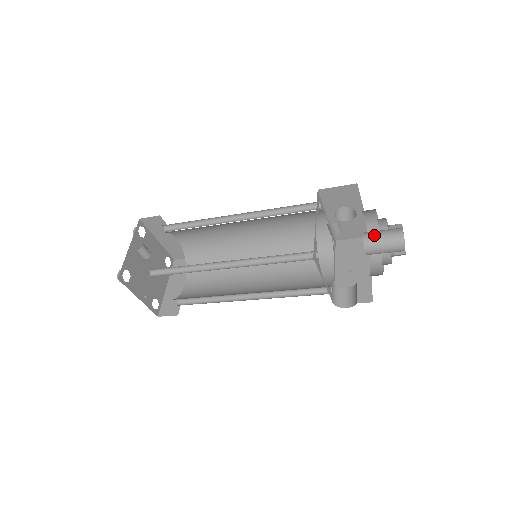
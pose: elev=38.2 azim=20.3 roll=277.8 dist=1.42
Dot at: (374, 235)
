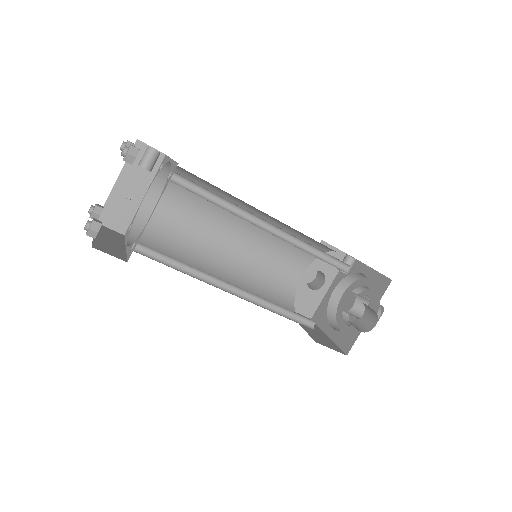
Dot at: occluded
